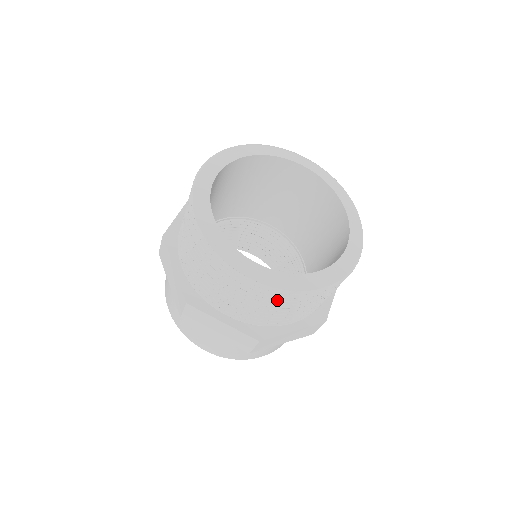
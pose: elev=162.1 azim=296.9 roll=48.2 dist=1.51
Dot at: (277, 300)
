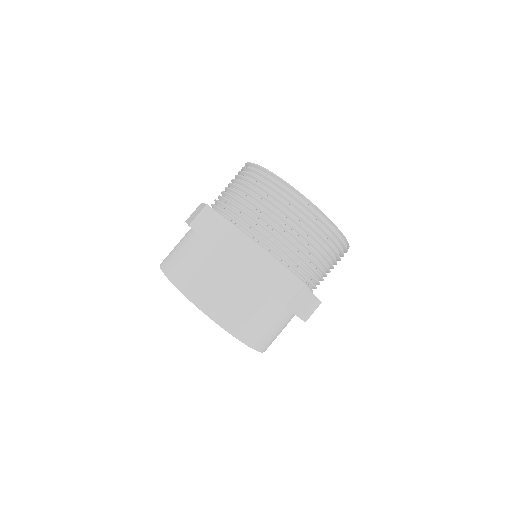
Dot at: (327, 240)
